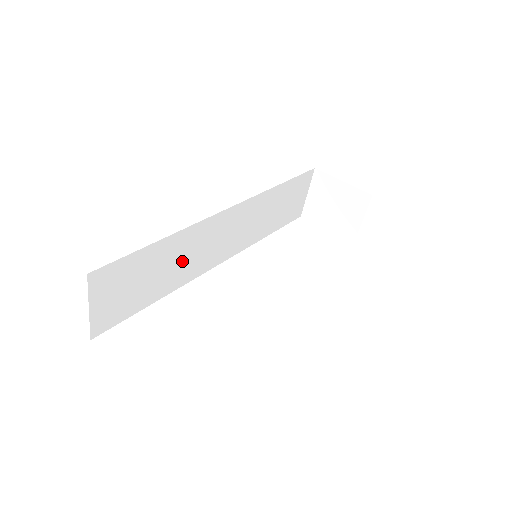
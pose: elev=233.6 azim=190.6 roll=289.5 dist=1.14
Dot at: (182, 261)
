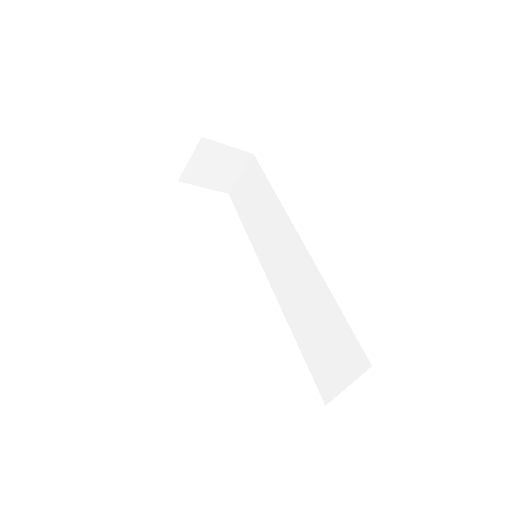
Dot at: occluded
